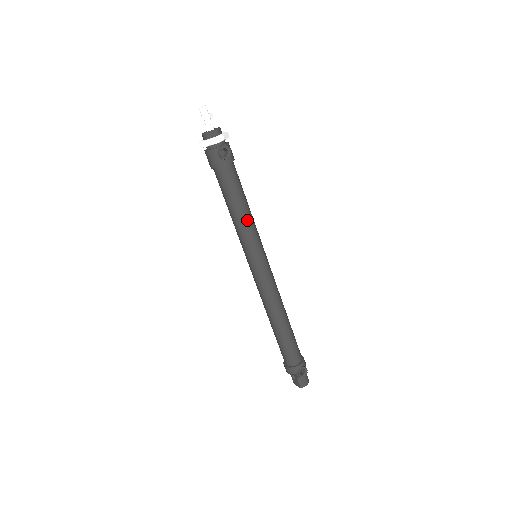
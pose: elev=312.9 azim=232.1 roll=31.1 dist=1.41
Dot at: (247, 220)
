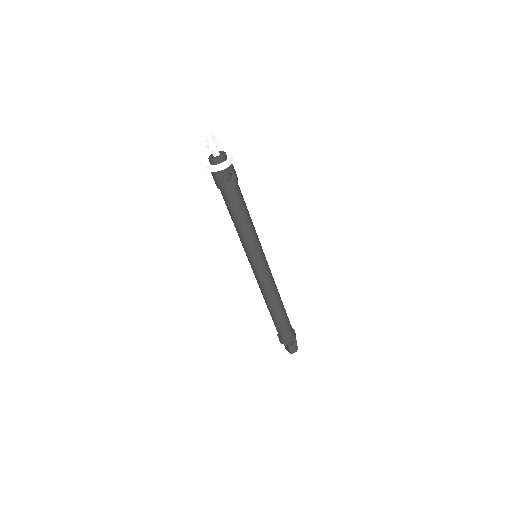
Dot at: (248, 230)
